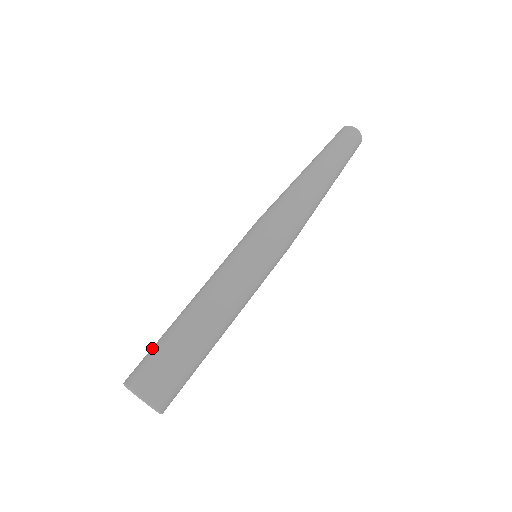
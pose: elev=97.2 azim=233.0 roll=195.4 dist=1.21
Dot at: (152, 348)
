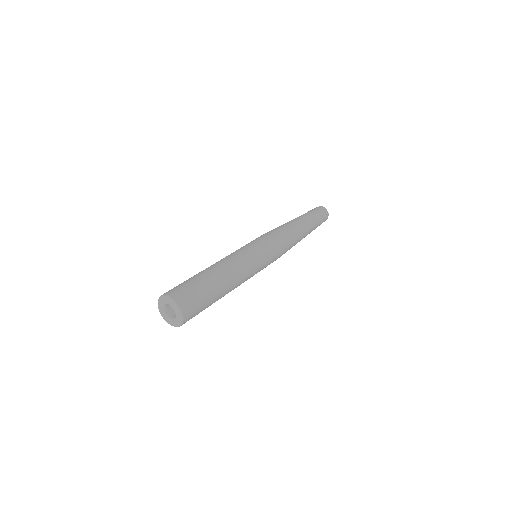
Dot at: (184, 281)
